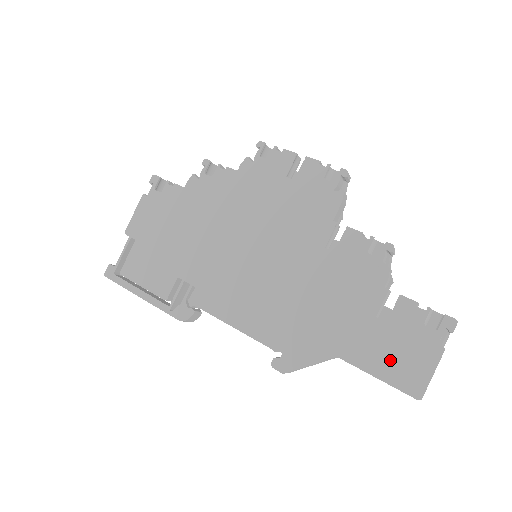
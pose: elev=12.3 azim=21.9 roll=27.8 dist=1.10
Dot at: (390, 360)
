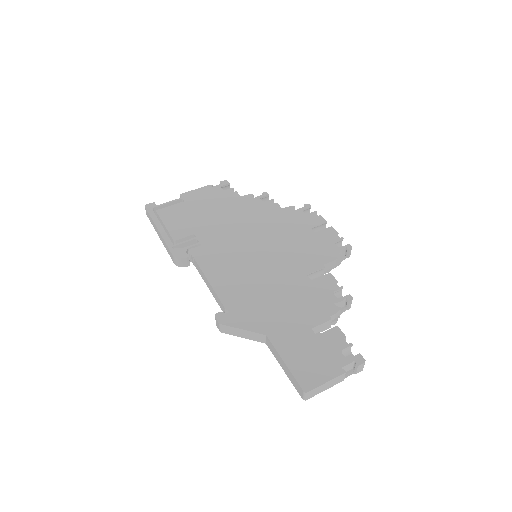
Dot at: (302, 357)
